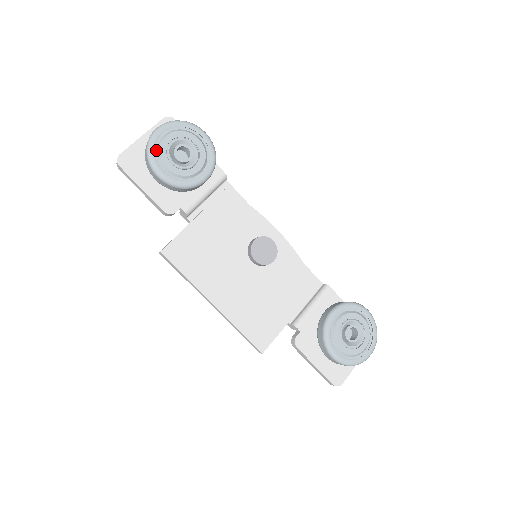
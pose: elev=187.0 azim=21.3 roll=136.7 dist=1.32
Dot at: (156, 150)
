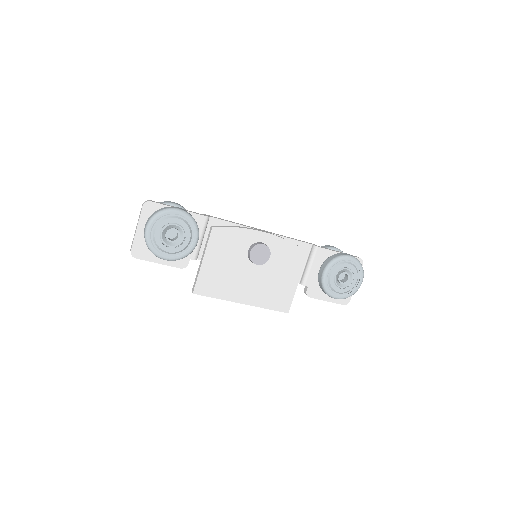
Dot at: (154, 244)
